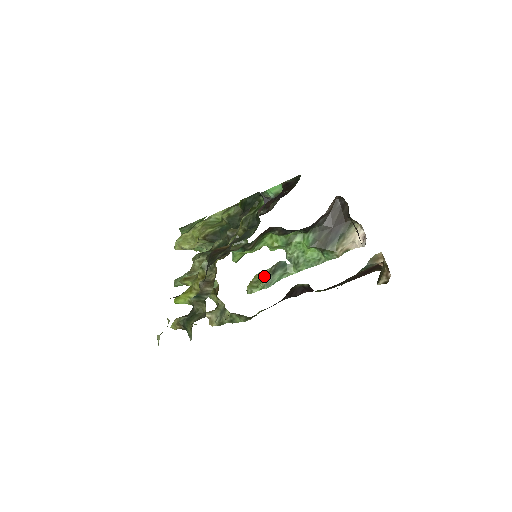
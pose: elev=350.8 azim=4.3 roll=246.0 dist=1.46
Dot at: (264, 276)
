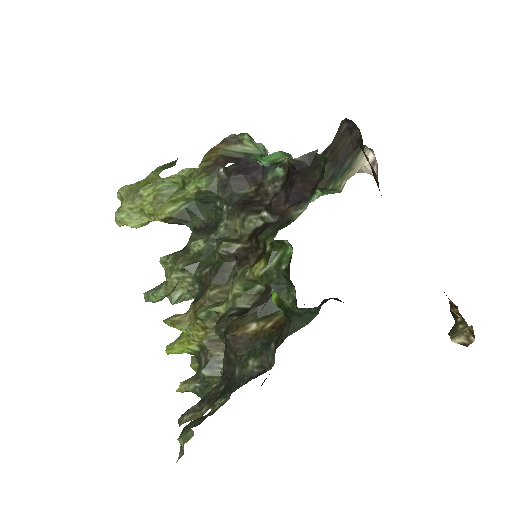
Dot at: occluded
